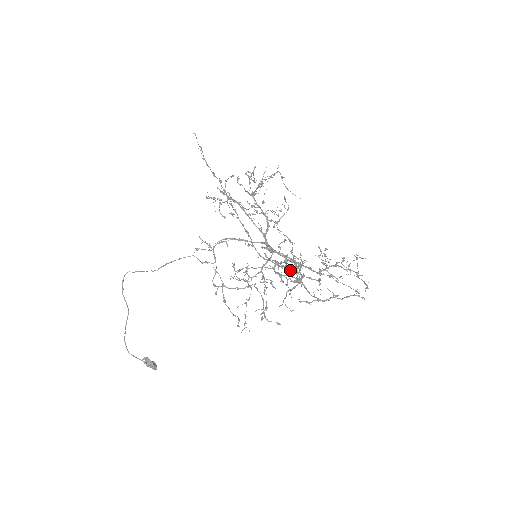
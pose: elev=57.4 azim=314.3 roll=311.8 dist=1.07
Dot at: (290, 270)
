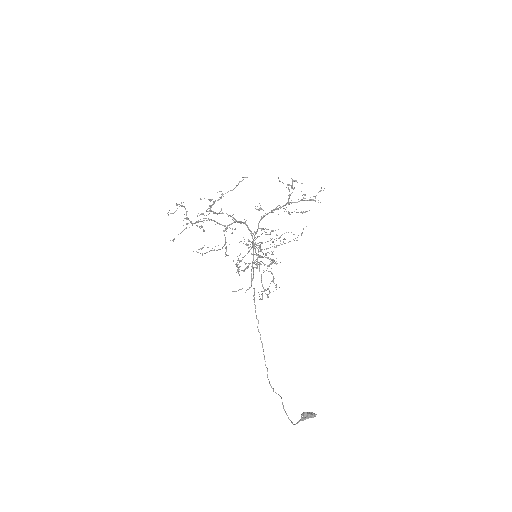
Dot at: (186, 211)
